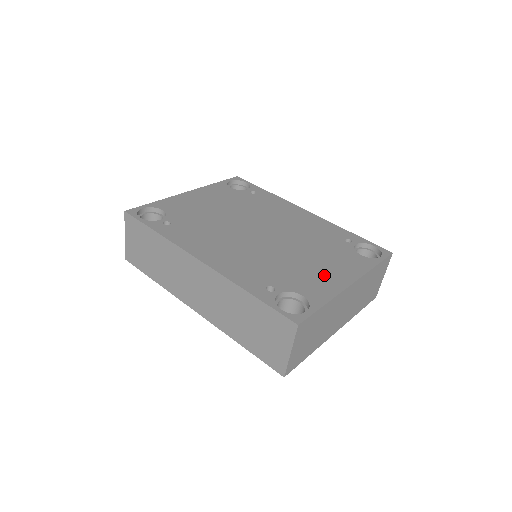
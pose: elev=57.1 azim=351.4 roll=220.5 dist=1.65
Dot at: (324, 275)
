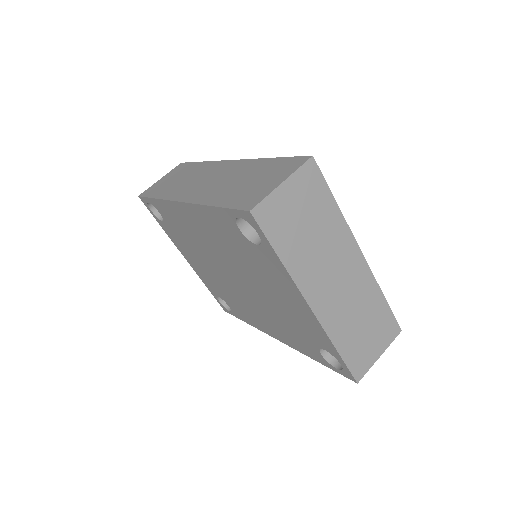
Dot at: occluded
